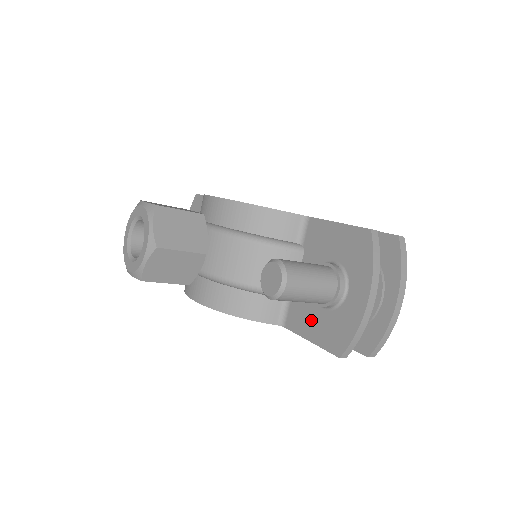
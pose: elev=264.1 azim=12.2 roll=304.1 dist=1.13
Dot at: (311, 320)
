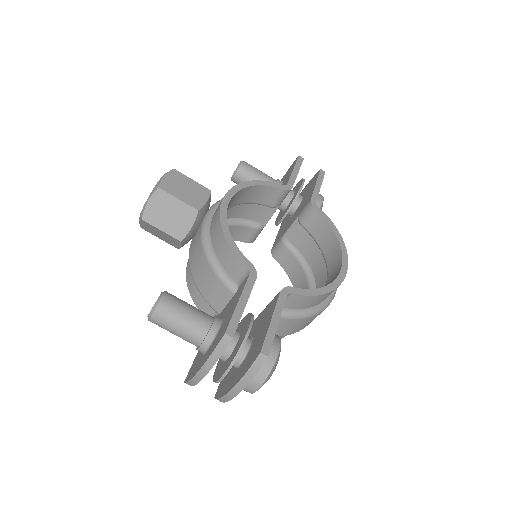
Dot at: occluded
